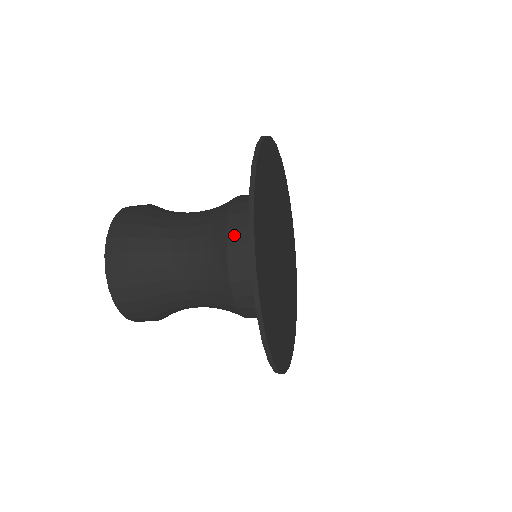
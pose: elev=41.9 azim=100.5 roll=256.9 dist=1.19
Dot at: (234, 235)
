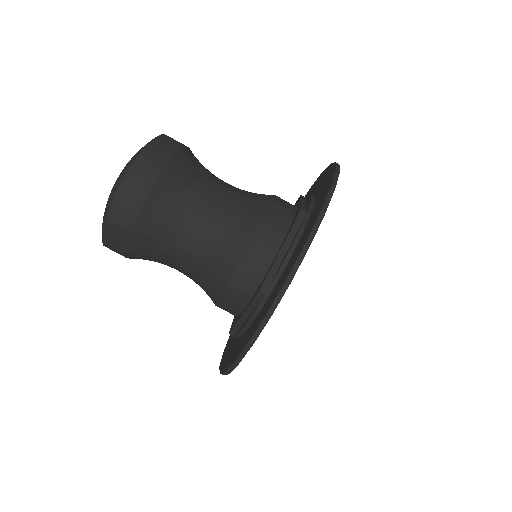
Dot at: (266, 232)
